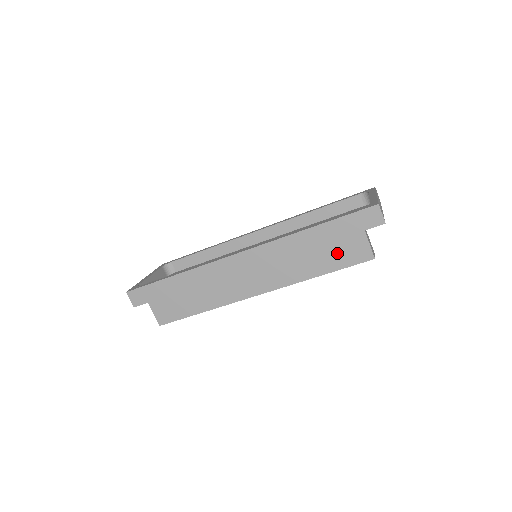
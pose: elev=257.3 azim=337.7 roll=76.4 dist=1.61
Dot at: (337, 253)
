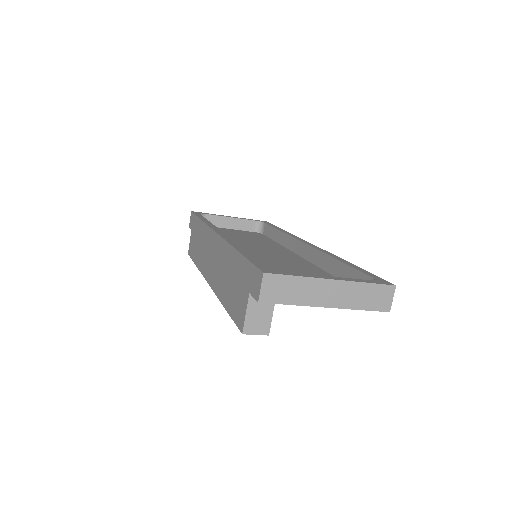
Dot at: (235, 296)
